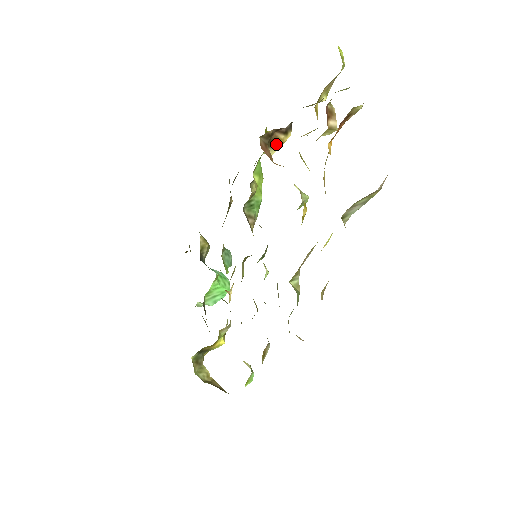
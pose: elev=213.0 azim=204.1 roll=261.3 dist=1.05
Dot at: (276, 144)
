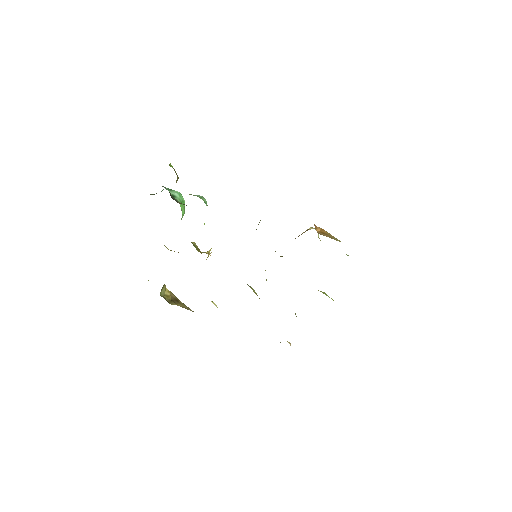
Dot at: occluded
